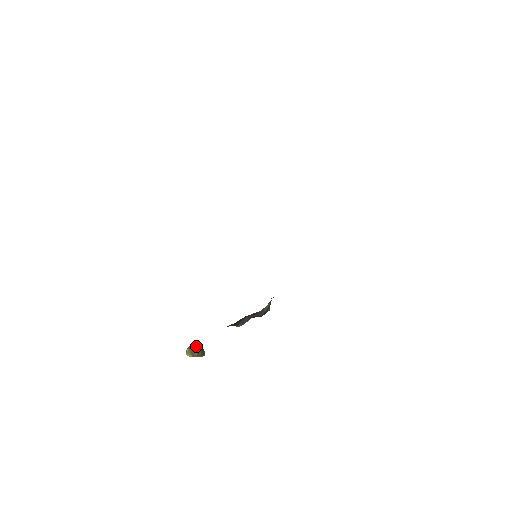
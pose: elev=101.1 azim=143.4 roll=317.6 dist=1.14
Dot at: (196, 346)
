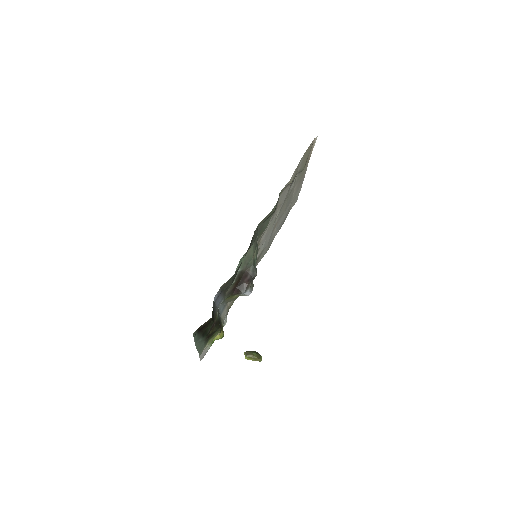
Dot at: (252, 351)
